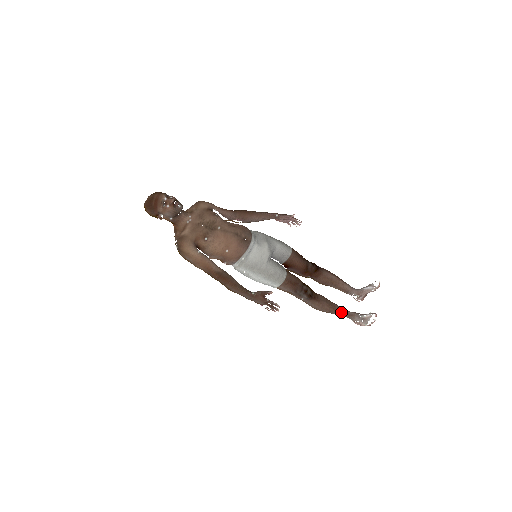
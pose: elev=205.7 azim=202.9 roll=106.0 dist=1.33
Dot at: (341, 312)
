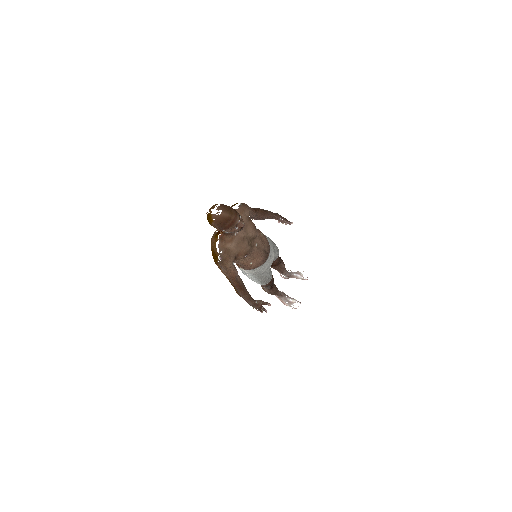
Dot at: (278, 294)
